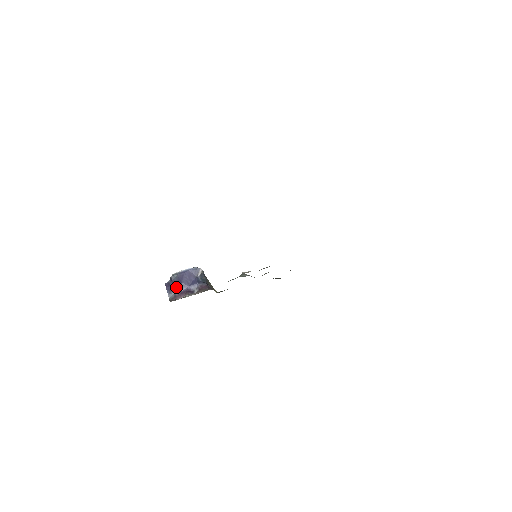
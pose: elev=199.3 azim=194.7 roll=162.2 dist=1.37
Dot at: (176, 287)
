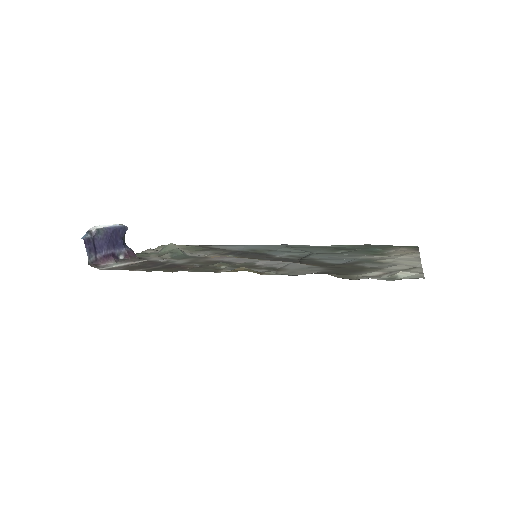
Dot at: (98, 247)
